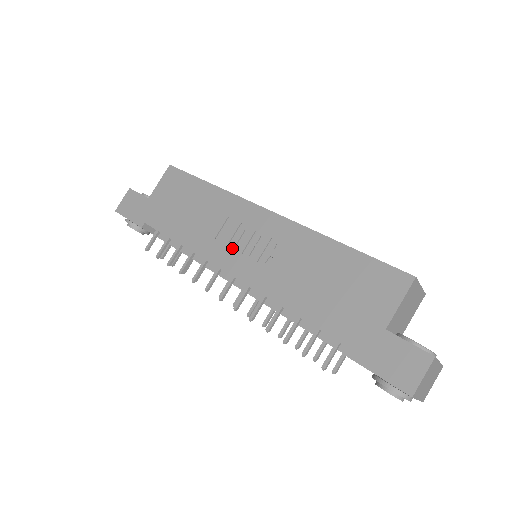
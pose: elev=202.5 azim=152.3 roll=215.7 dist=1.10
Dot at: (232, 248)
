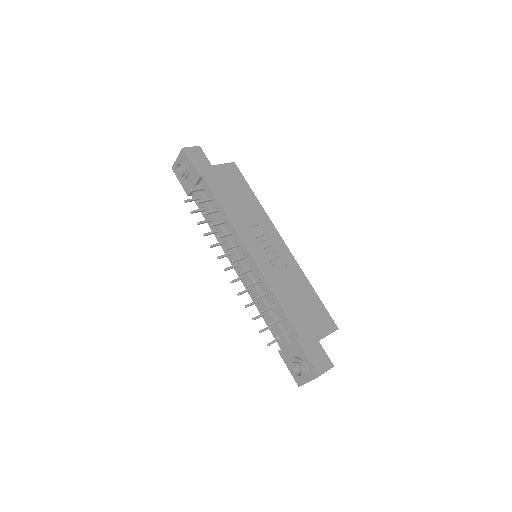
Dot at: (257, 242)
